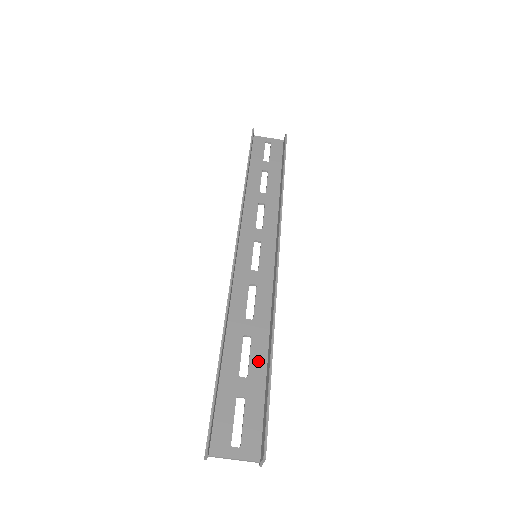
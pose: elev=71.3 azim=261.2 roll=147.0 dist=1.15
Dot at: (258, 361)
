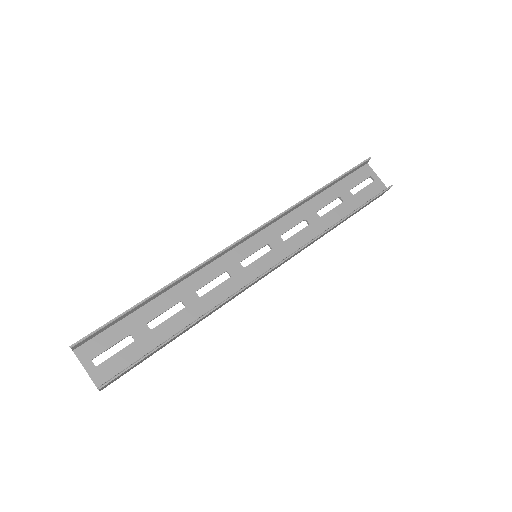
Dot at: (170, 327)
